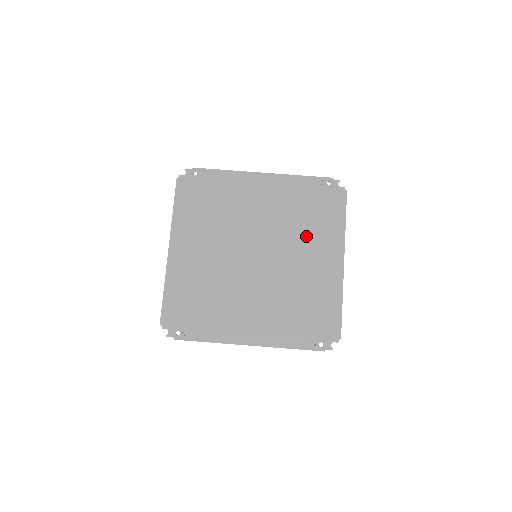
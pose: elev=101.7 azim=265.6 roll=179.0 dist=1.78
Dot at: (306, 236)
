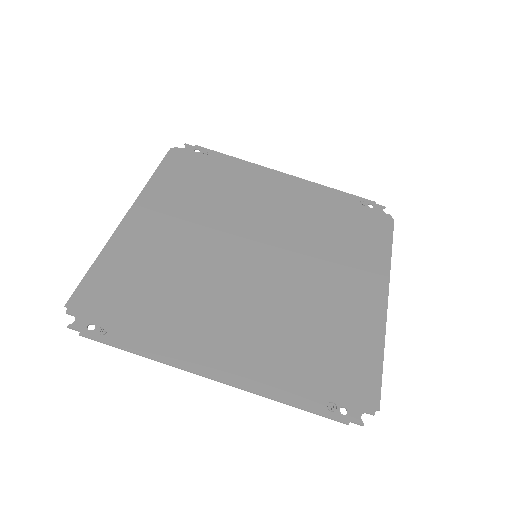
Dot at: (334, 252)
